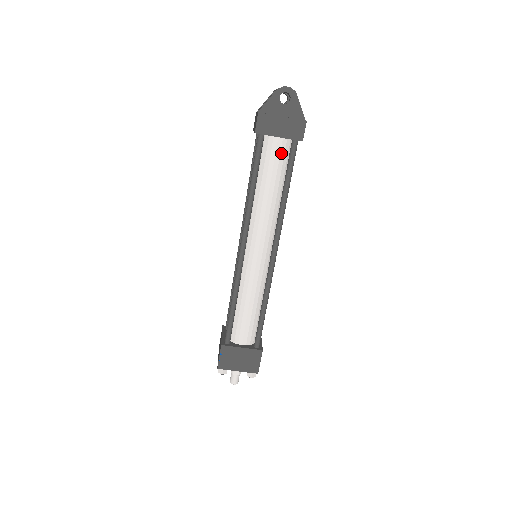
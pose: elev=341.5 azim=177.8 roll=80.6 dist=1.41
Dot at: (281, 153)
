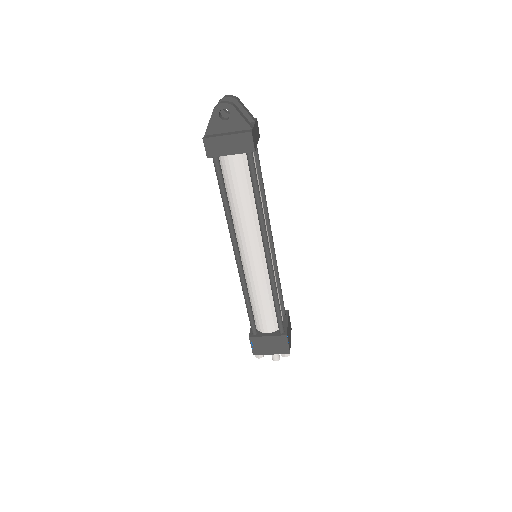
Dot at: (240, 166)
